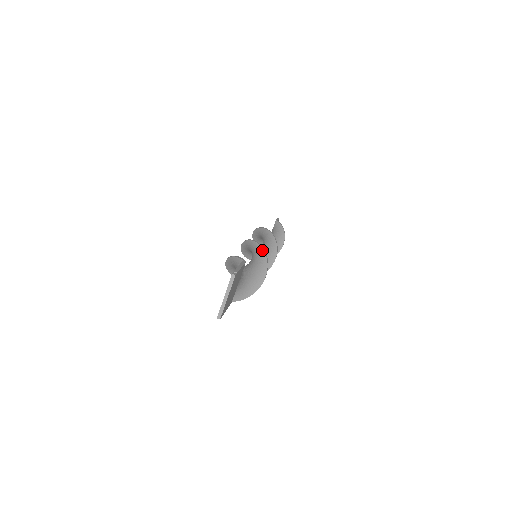
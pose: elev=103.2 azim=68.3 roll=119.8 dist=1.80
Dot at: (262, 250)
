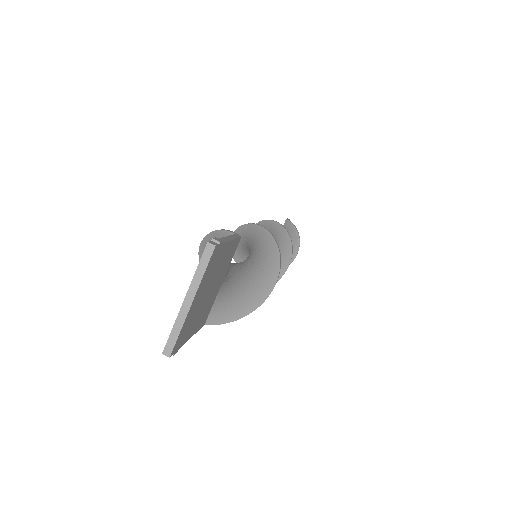
Dot at: (270, 237)
